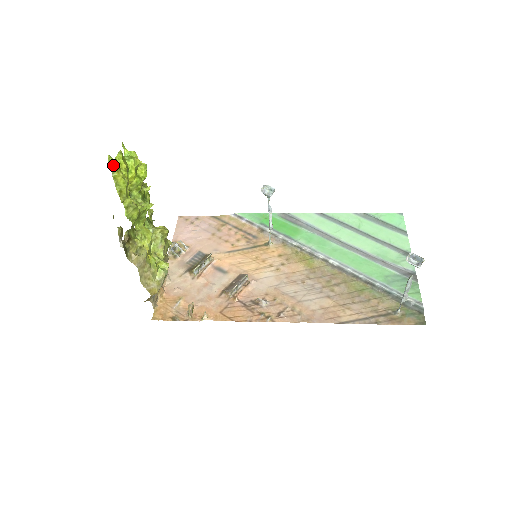
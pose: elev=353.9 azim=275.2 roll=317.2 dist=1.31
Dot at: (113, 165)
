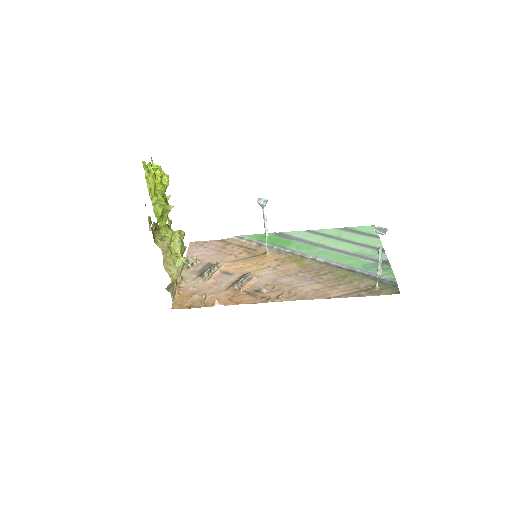
Dot at: (146, 168)
